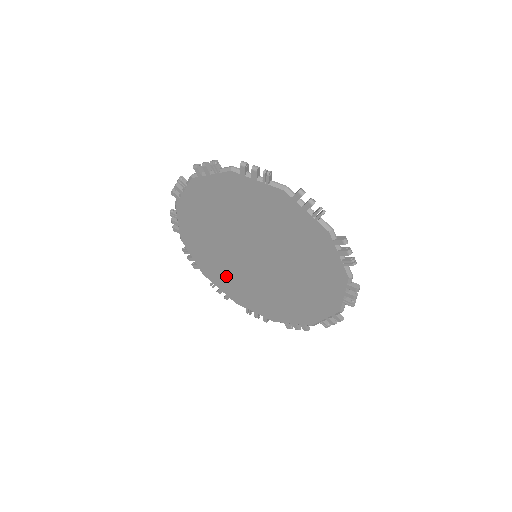
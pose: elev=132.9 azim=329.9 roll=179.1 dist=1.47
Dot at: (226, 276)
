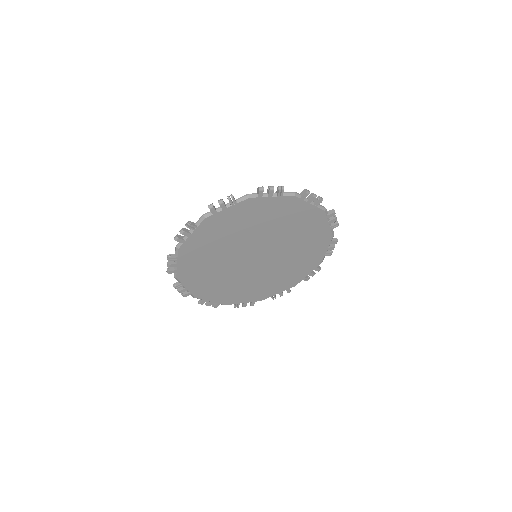
Dot at: (268, 284)
